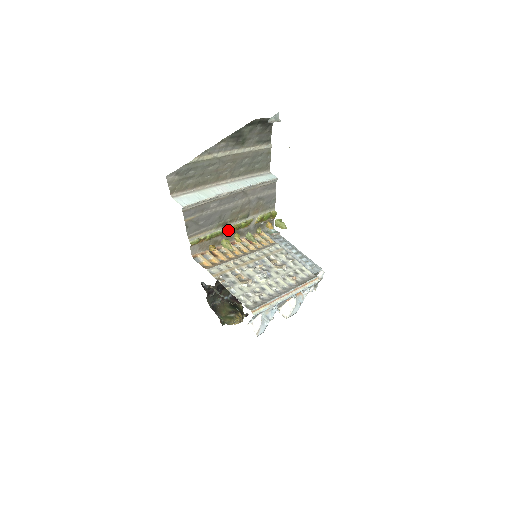
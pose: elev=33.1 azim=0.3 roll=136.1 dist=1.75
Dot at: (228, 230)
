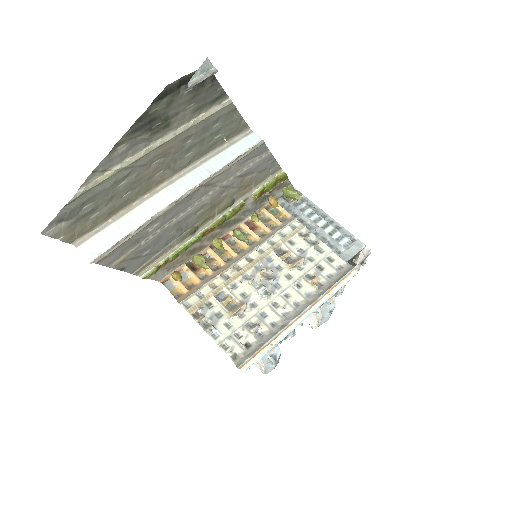
Dot at: (205, 233)
